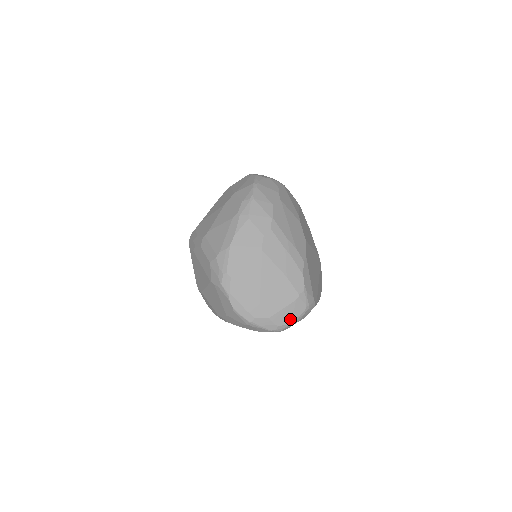
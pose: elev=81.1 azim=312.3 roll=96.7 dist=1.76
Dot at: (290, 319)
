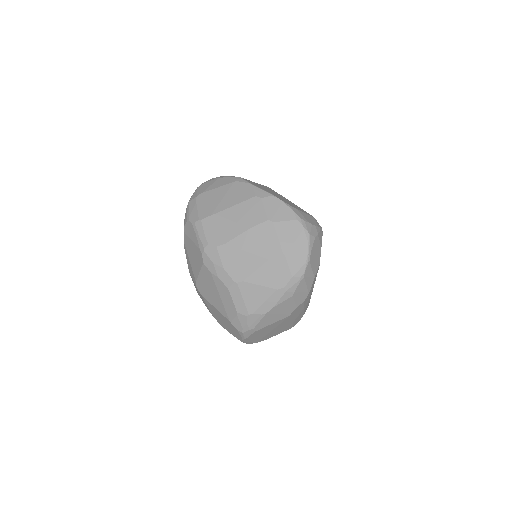
Dot at: occluded
